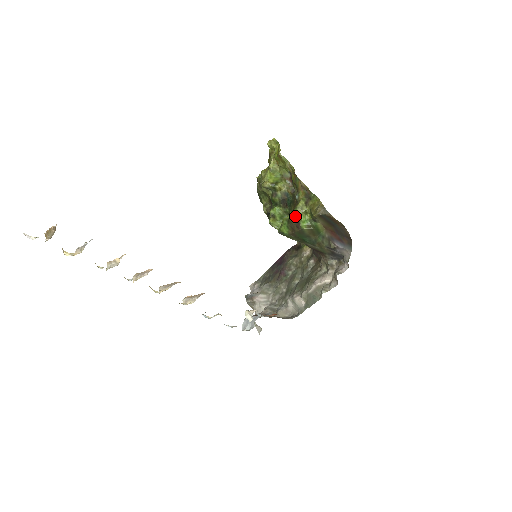
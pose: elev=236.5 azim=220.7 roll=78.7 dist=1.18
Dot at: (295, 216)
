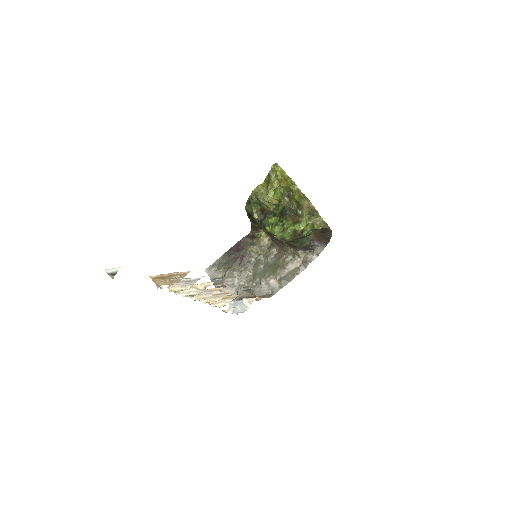
Dot at: (302, 228)
